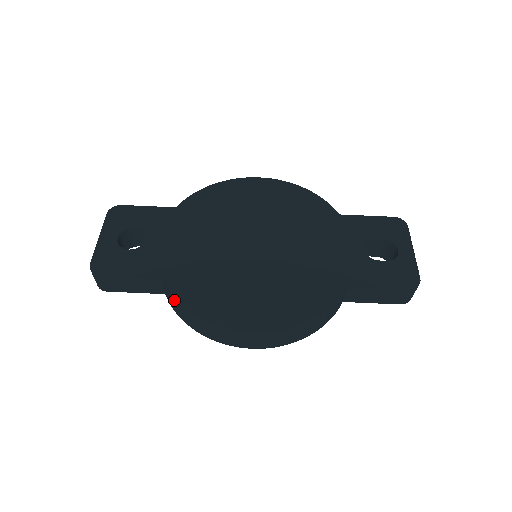
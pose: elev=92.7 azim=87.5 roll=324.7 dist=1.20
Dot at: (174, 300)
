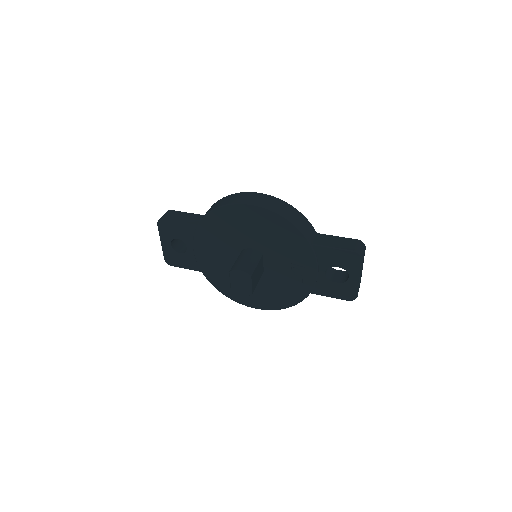
Dot at: occluded
